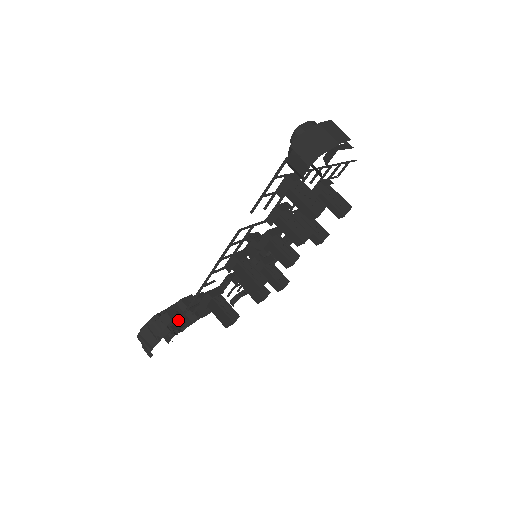
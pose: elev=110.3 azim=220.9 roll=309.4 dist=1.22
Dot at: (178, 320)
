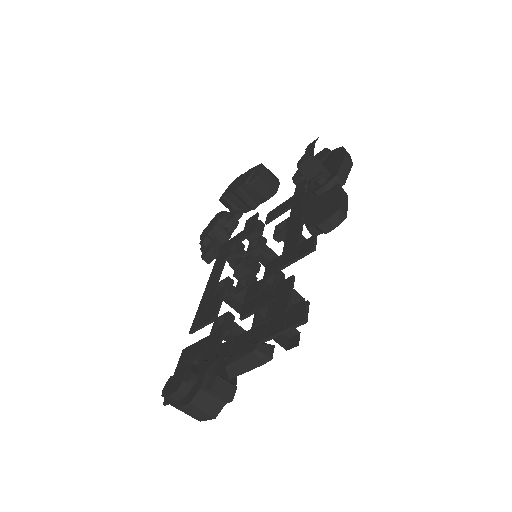
Dot at: (237, 206)
